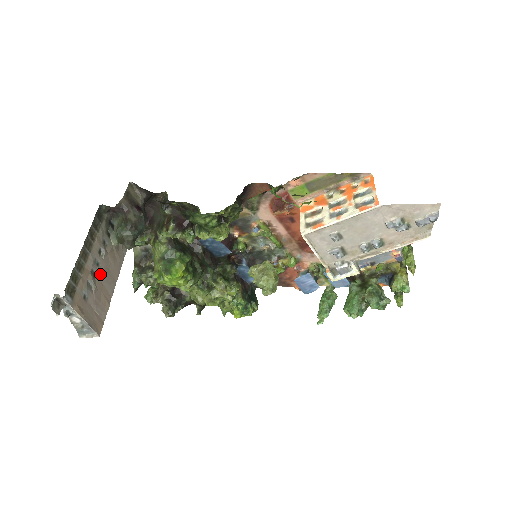
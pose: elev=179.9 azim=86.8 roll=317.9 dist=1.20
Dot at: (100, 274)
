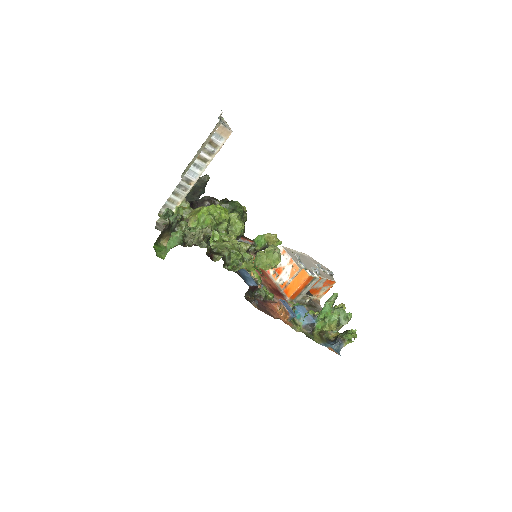
Dot at: occluded
